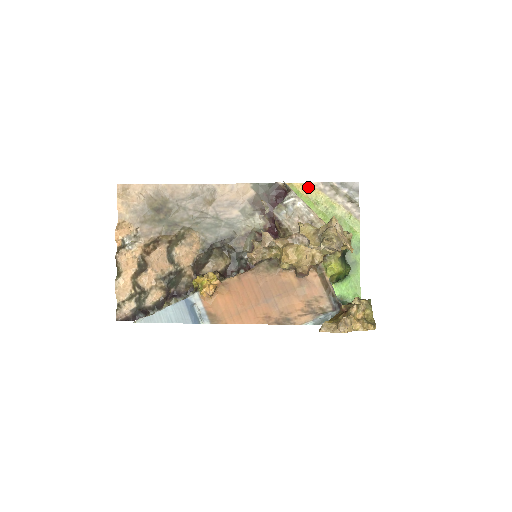
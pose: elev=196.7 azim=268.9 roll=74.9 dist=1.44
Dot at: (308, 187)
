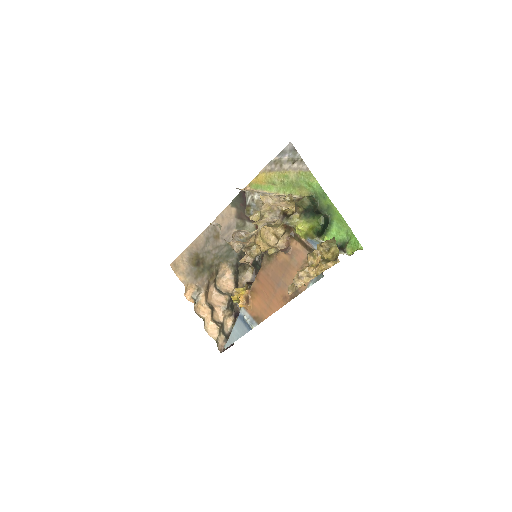
Dot at: (261, 176)
